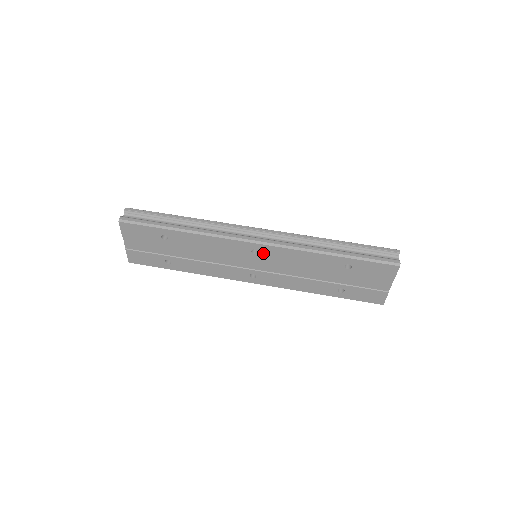
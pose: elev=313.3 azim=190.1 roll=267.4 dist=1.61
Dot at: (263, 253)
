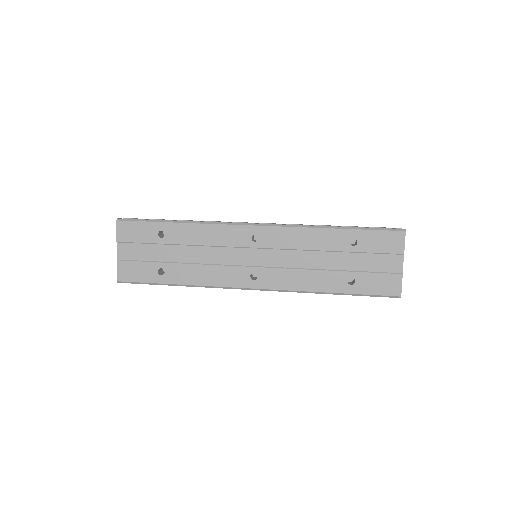
Dot at: (264, 239)
